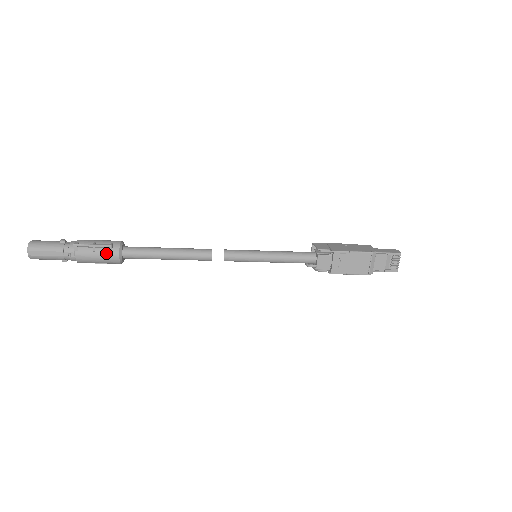
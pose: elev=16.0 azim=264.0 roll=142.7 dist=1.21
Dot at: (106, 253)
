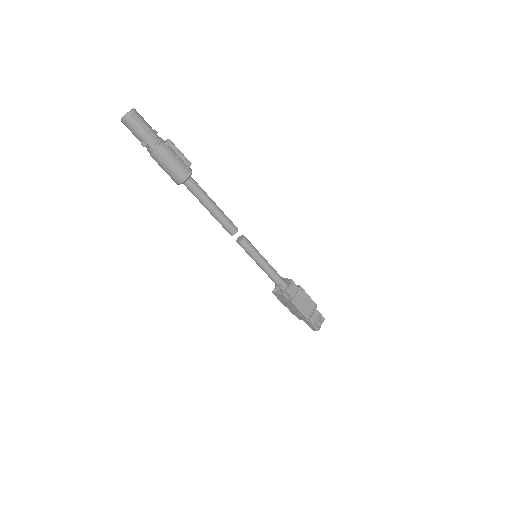
Dot at: (184, 165)
